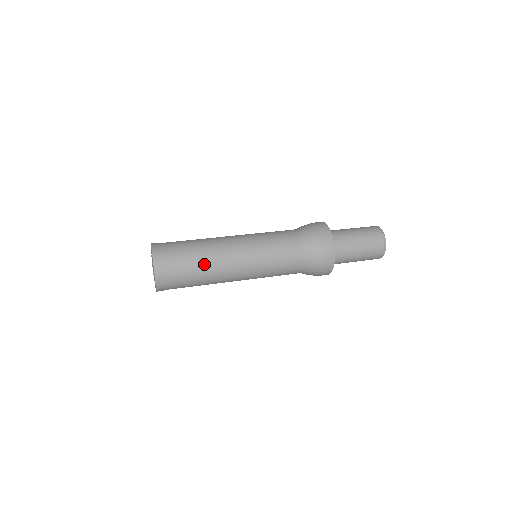
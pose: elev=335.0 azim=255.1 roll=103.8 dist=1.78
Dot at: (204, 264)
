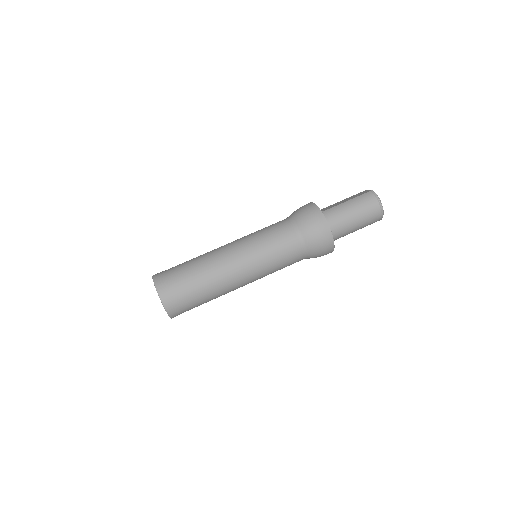
Dot at: occluded
